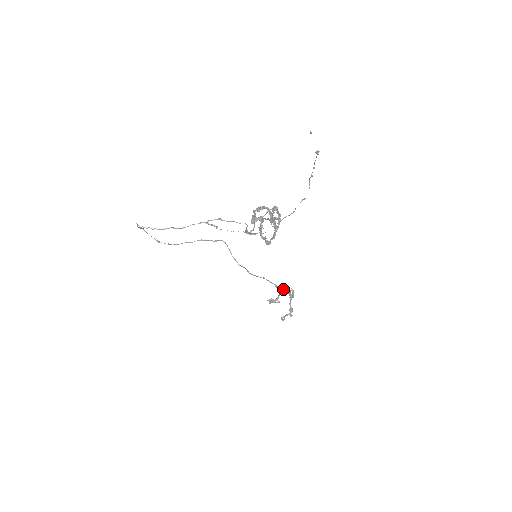
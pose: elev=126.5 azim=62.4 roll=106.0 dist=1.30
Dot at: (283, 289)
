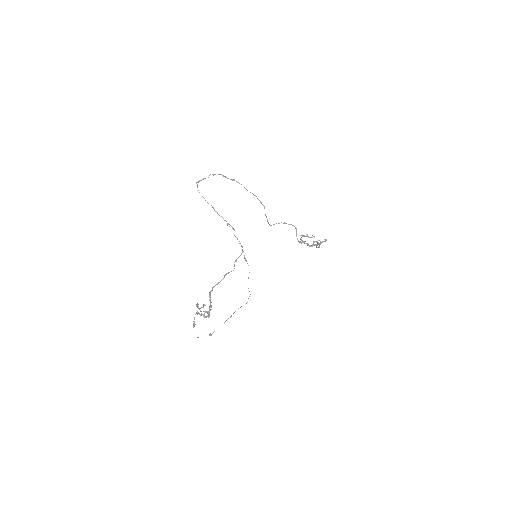
Dot at: occluded
